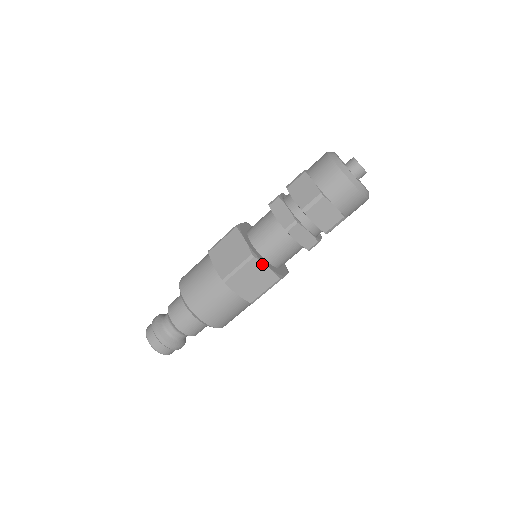
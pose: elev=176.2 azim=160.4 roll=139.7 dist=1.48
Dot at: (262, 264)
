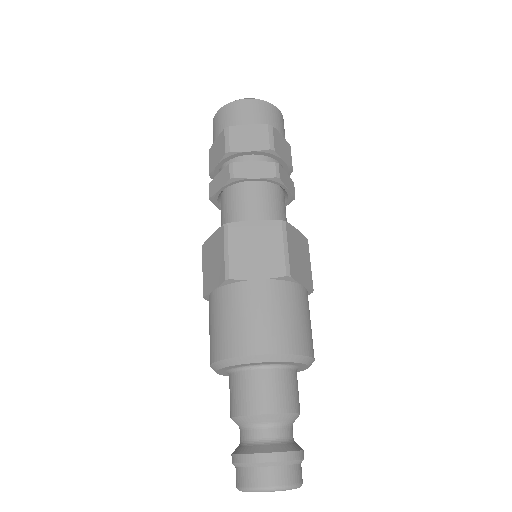
Dot at: (245, 223)
